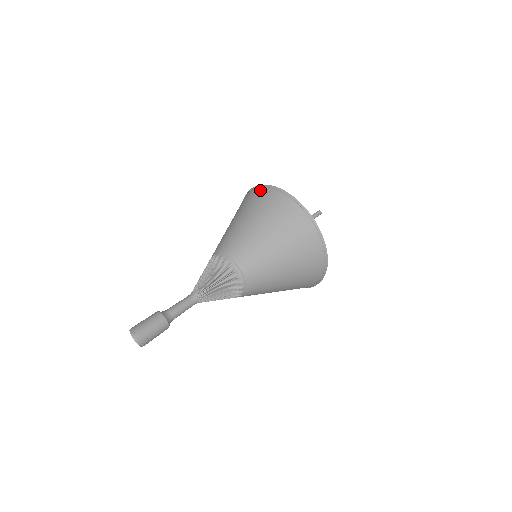
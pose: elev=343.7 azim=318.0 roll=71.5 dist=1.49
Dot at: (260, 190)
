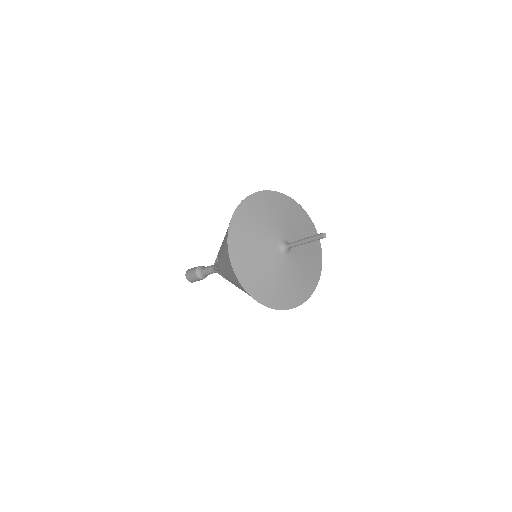
Dot at: (228, 227)
